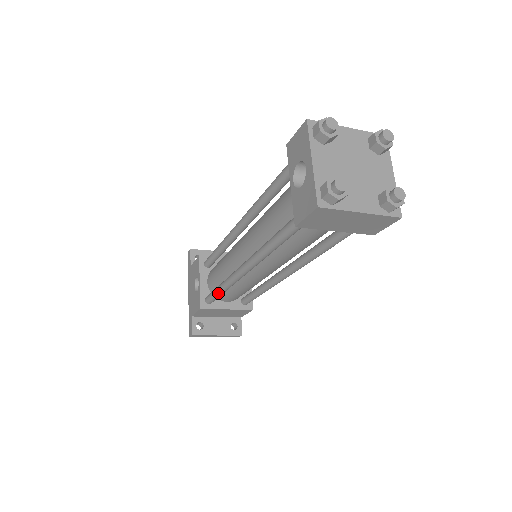
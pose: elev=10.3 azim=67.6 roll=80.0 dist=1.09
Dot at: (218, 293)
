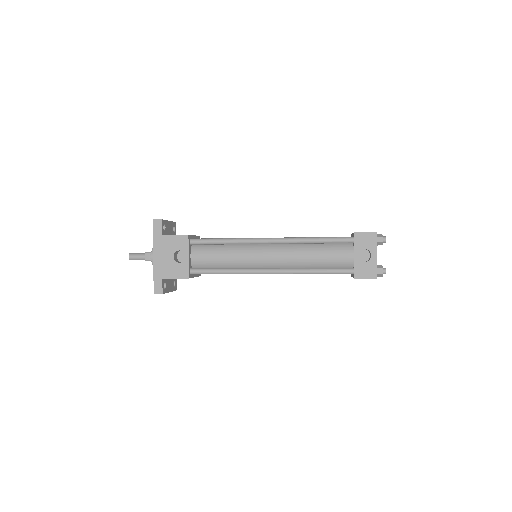
Dot at: occluded
